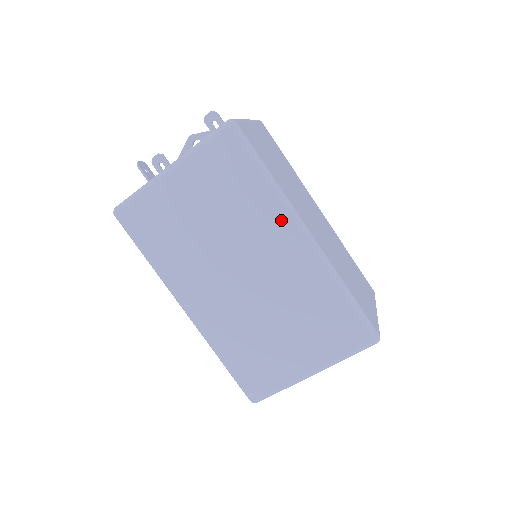
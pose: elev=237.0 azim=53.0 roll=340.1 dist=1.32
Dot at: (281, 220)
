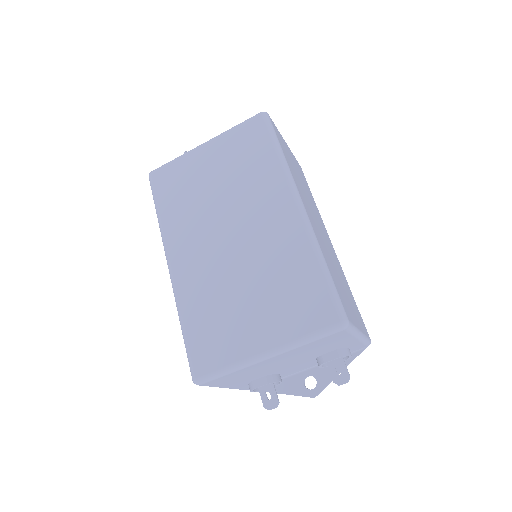
Dot at: (280, 188)
